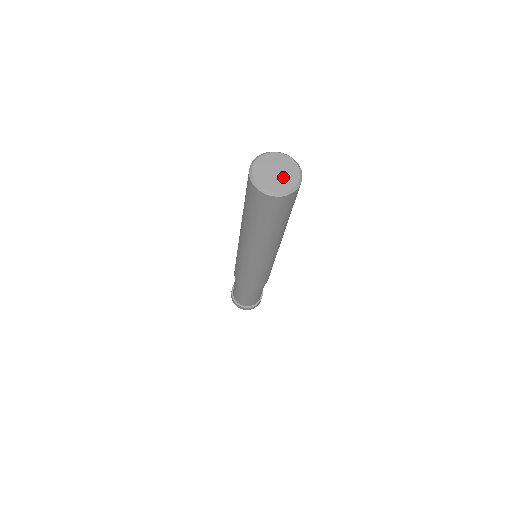
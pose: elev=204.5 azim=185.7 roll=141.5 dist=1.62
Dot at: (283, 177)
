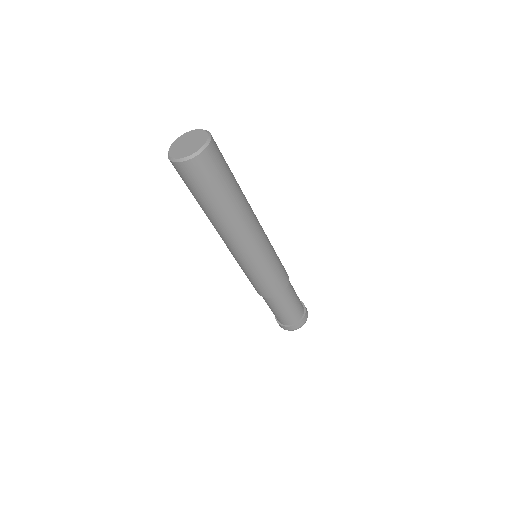
Dot at: (195, 141)
